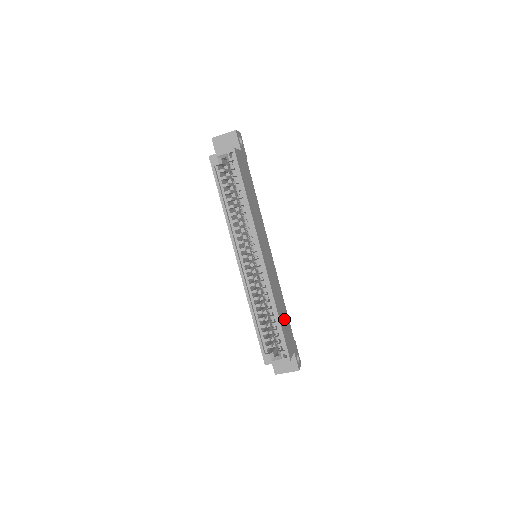
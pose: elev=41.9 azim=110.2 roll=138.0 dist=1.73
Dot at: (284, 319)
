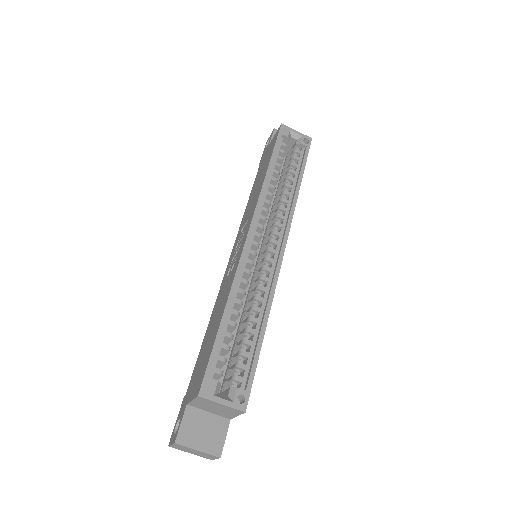
Dot at: occluded
